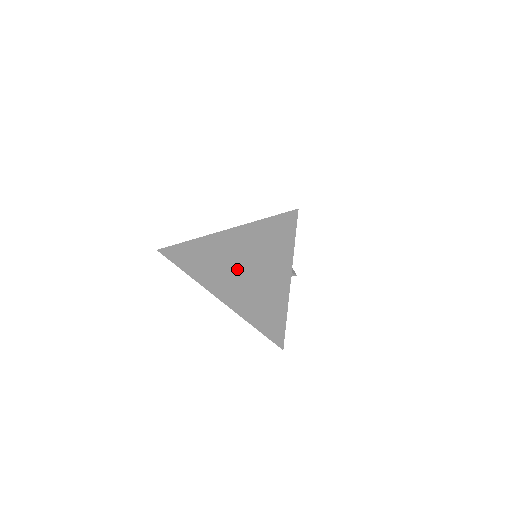
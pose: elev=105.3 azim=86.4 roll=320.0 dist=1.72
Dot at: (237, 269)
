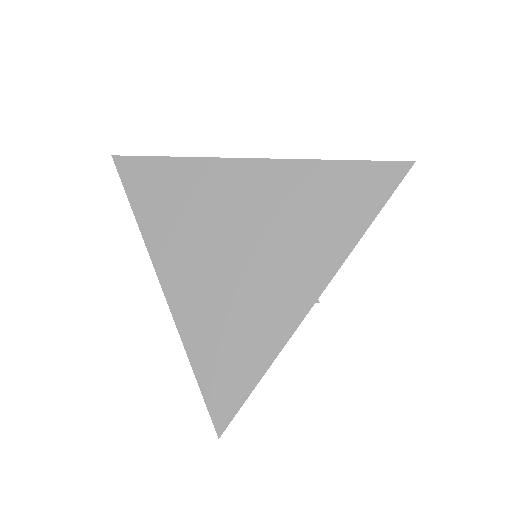
Dot at: (236, 235)
